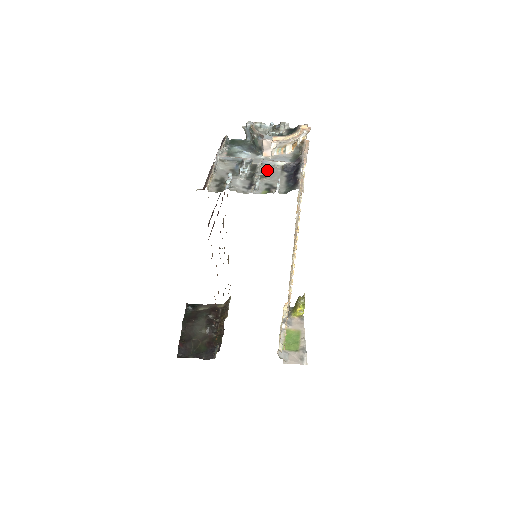
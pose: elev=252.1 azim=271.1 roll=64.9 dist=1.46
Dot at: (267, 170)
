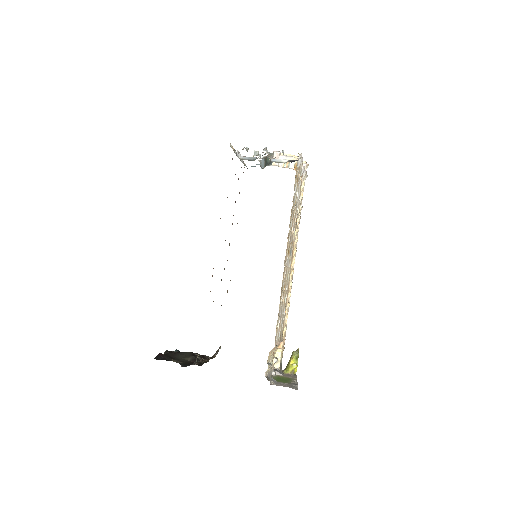
Dot at: occluded
